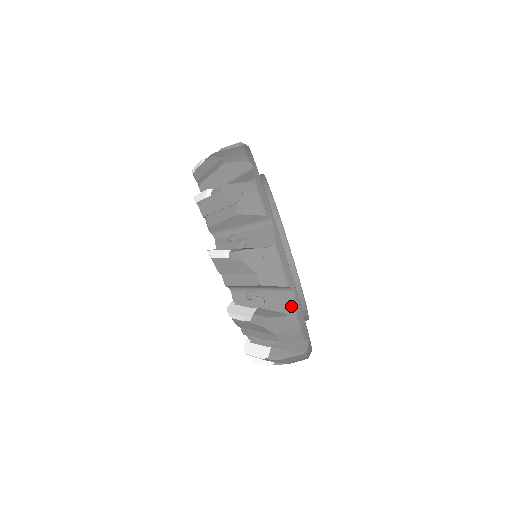
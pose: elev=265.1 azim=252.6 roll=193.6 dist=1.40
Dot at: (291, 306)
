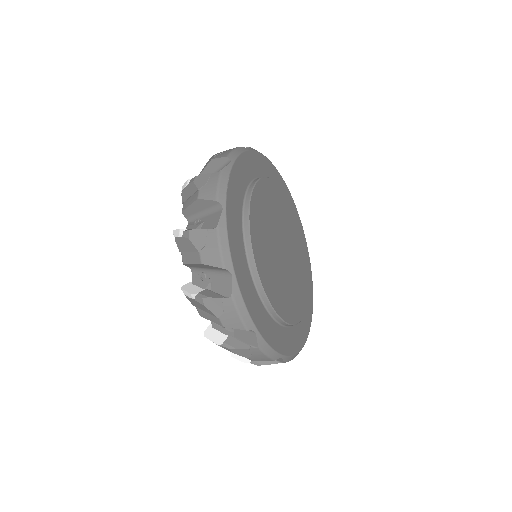
Dot at: (280, 360)
